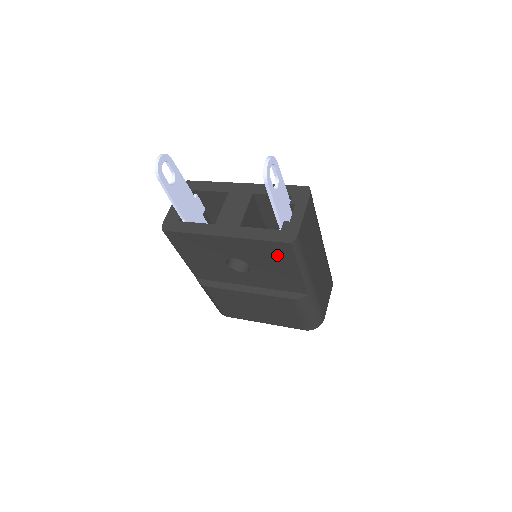
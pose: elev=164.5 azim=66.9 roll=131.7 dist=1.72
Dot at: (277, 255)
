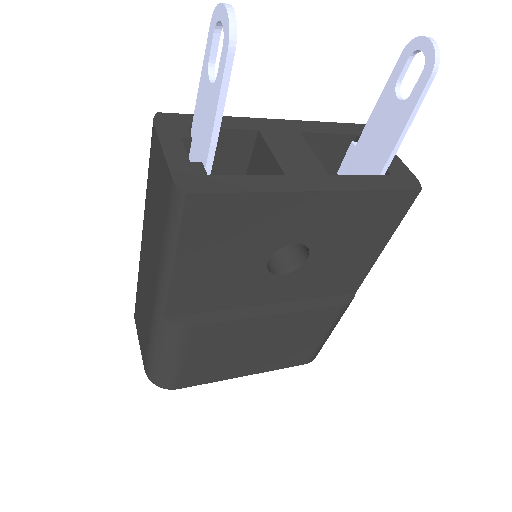
Dot at: (378, 220)
